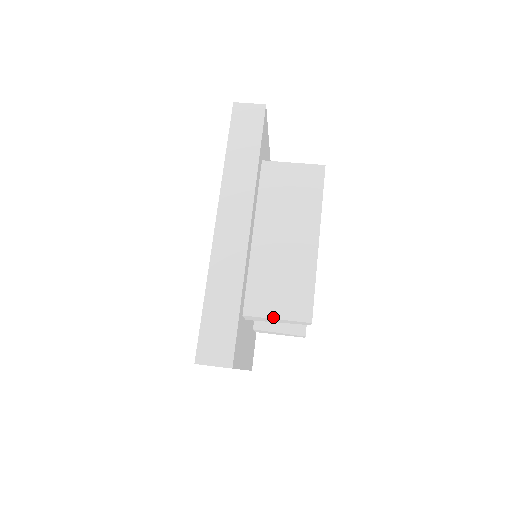
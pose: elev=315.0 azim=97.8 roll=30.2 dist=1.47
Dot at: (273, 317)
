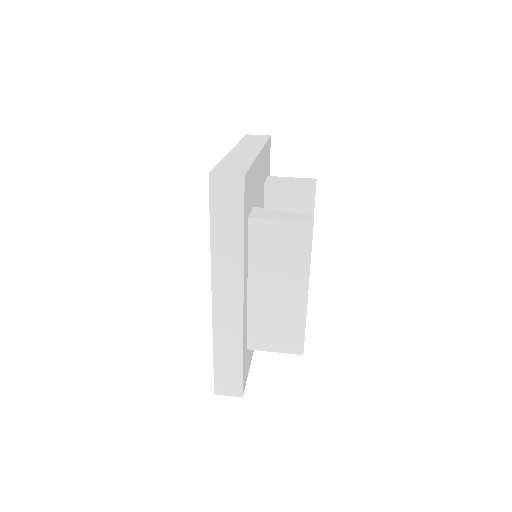
Dot at: (271, 351)
